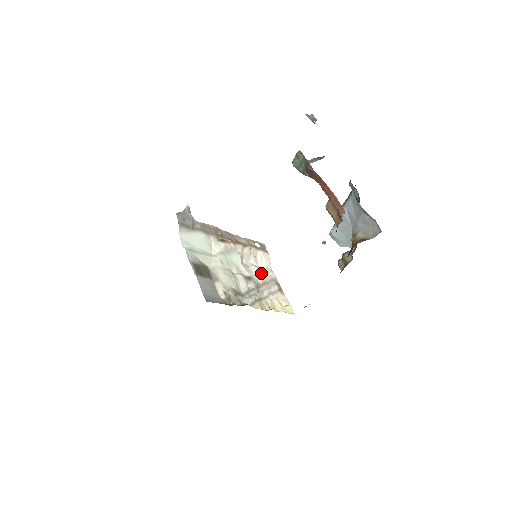
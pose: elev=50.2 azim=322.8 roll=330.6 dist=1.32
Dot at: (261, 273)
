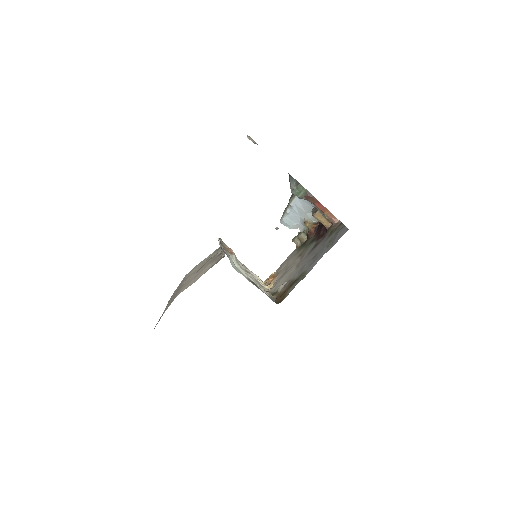
Dot at: (239, 263)
